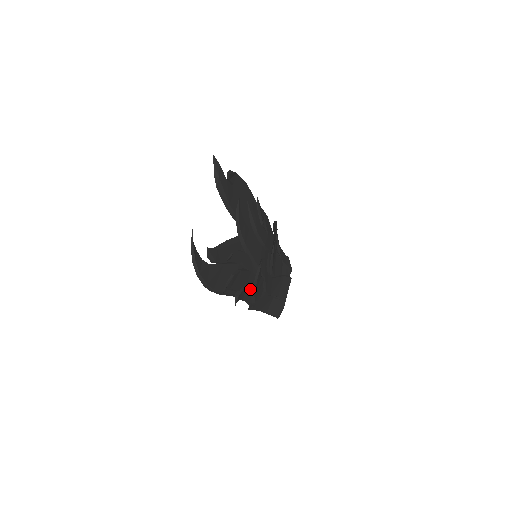
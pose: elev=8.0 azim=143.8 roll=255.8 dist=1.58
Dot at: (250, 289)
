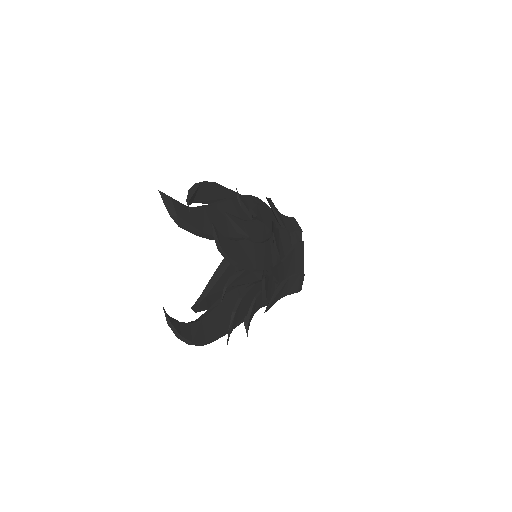
Dot at: (260, 298)
